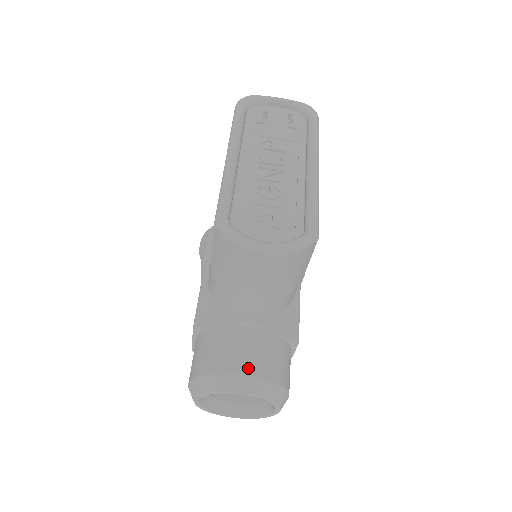
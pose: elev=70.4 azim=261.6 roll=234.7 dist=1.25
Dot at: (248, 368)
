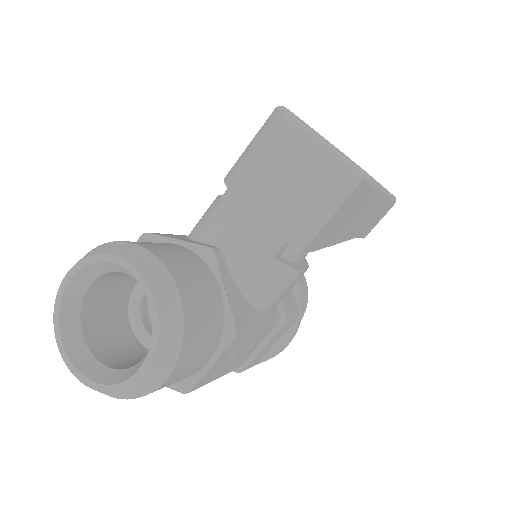
Dot at: (171, 265)
